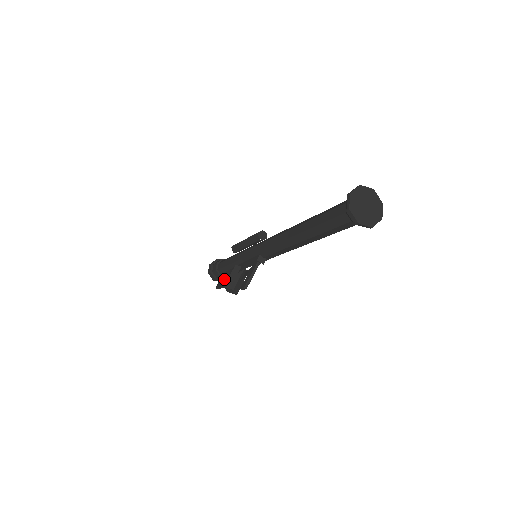
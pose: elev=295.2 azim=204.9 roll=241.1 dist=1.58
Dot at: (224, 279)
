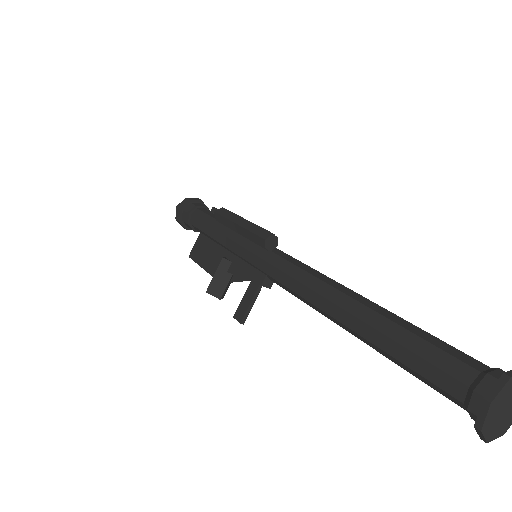
Dot at: (202, 255)
